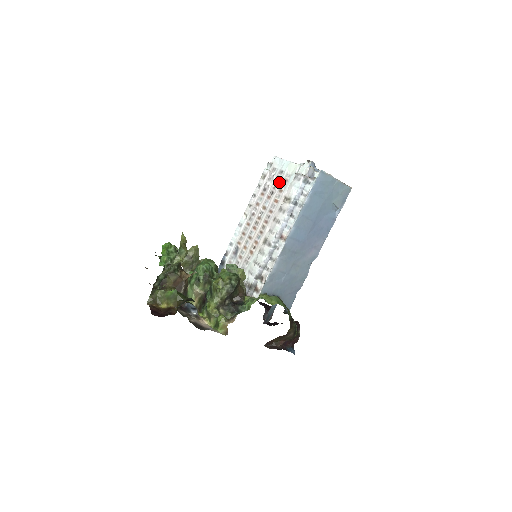
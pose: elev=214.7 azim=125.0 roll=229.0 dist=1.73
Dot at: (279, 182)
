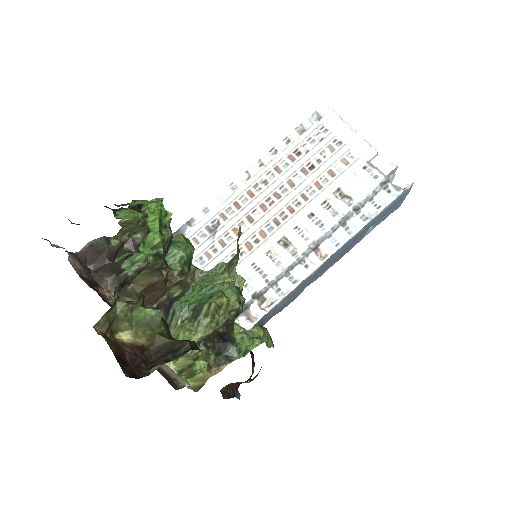
Dot at: (331, 157)
